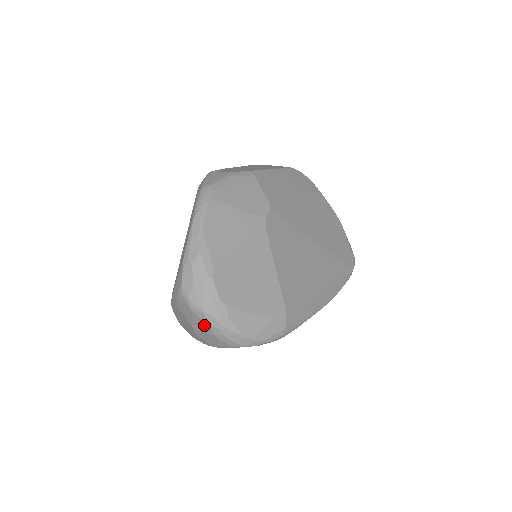
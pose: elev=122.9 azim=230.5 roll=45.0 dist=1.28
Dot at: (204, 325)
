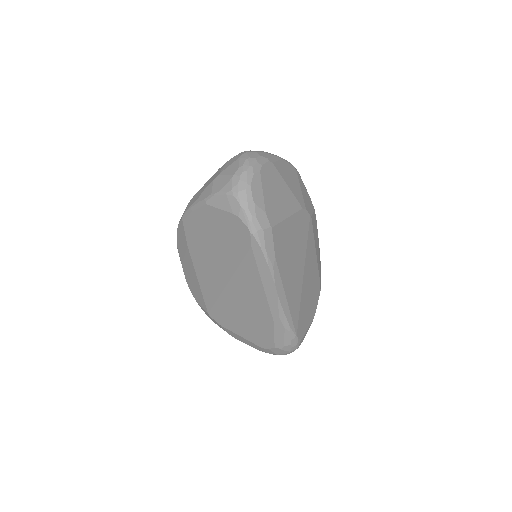
Dot at: (235, 167)
